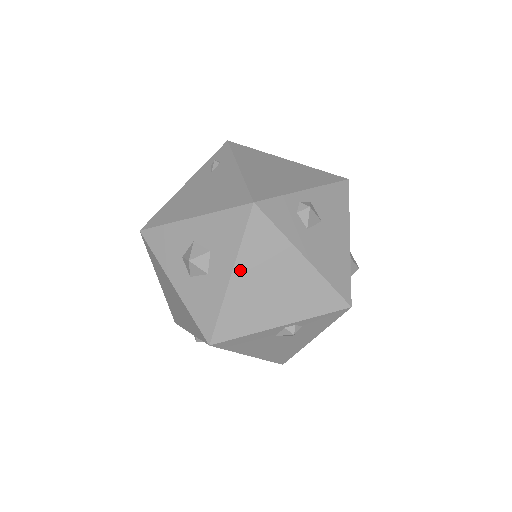
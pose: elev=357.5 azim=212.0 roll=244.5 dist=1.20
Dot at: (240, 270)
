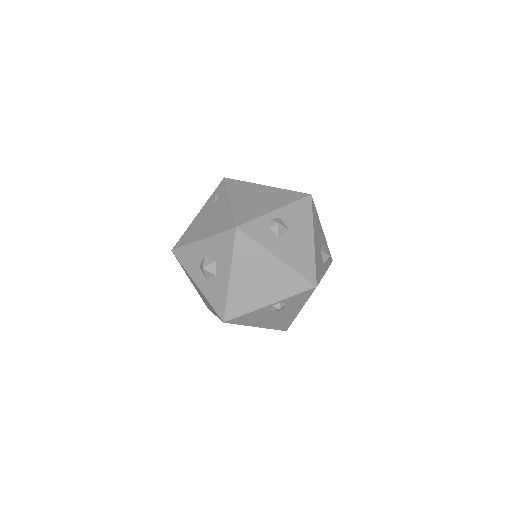
Dot at: (235, 271)
